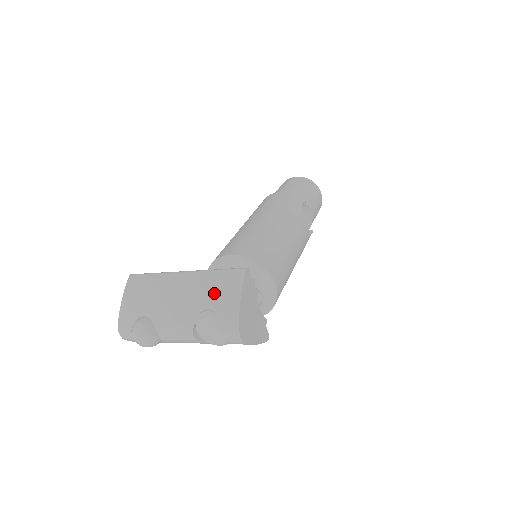
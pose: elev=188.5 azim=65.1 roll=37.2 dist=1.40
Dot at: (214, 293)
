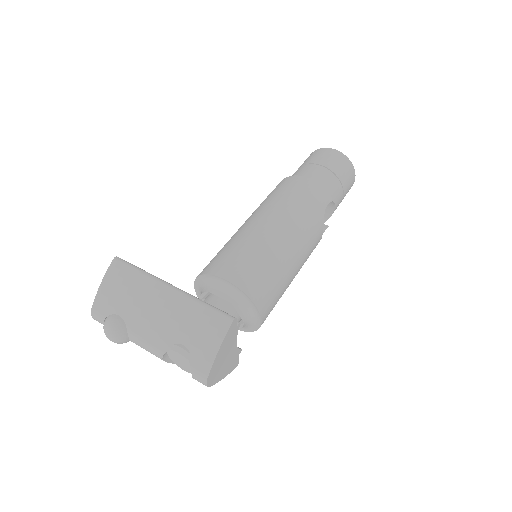
Dot at: (193, 331)
